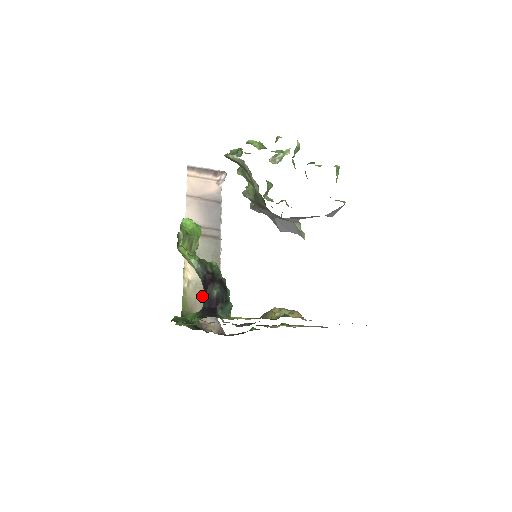
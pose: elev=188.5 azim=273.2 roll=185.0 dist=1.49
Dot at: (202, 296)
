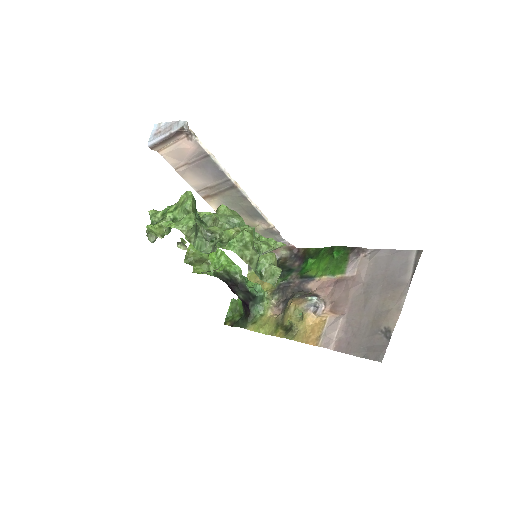
Dot at: occluded
